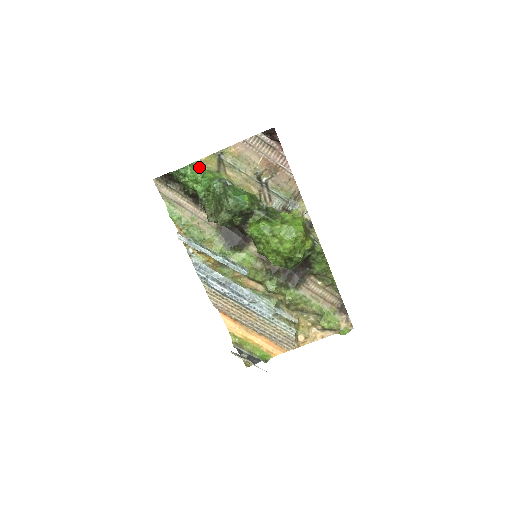
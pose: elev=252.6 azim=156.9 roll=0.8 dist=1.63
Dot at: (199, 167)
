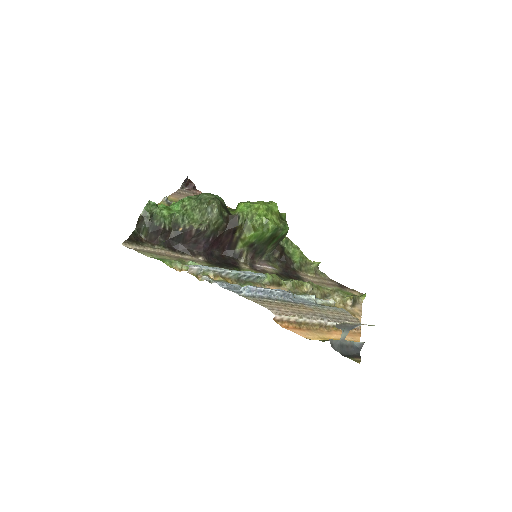
Dot at: occluded
